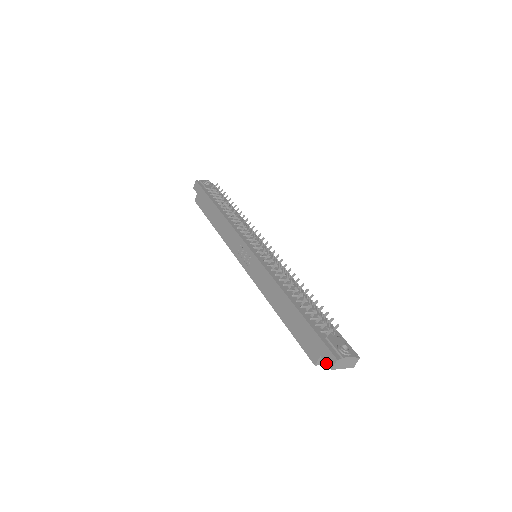
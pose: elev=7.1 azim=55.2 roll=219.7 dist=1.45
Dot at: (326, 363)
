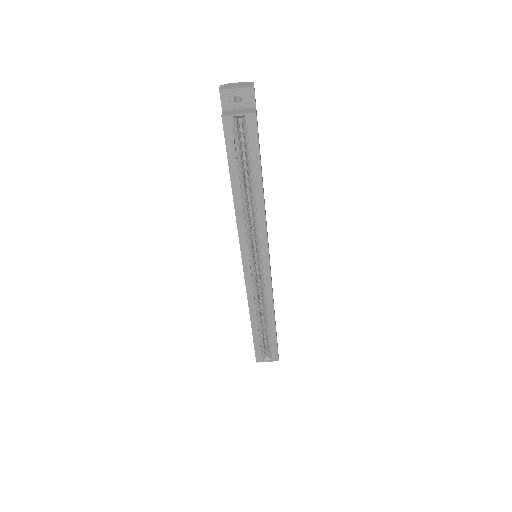
Dot at: (220, 99)
